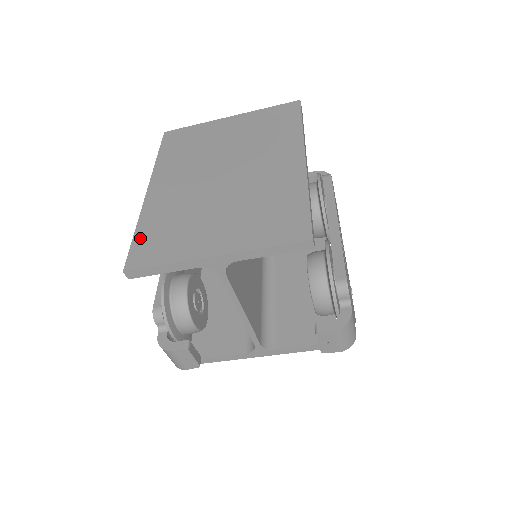
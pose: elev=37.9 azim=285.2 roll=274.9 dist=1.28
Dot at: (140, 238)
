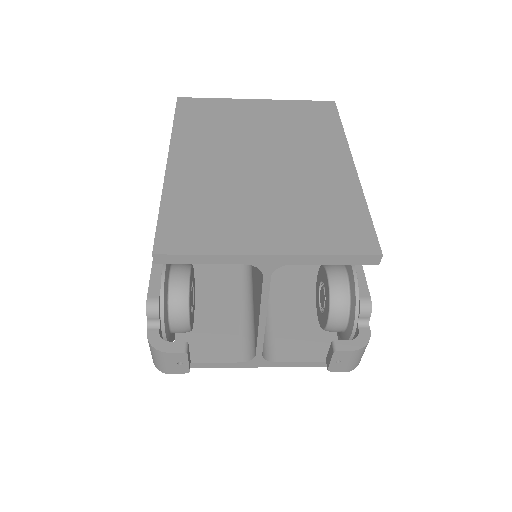
Dot at: (169, 216)
